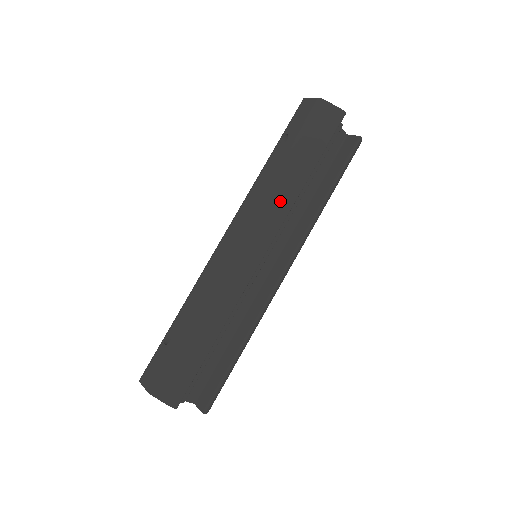
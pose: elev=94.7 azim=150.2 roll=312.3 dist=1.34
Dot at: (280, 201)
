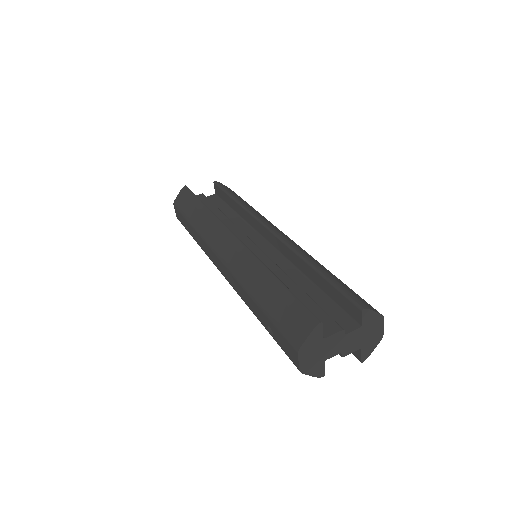
Dot at: (208, 224)
